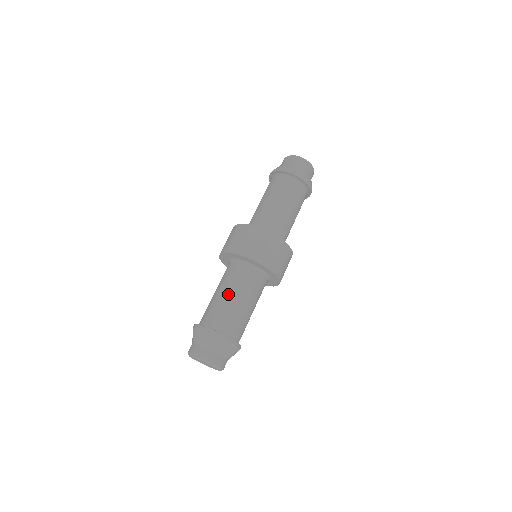
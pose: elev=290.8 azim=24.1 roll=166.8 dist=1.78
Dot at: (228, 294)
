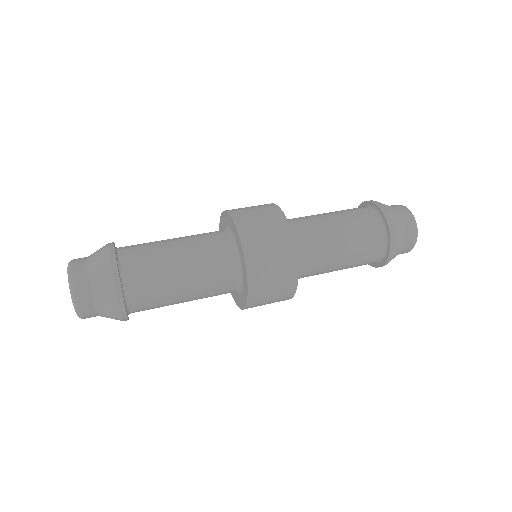
Dot at: (175, 239)
